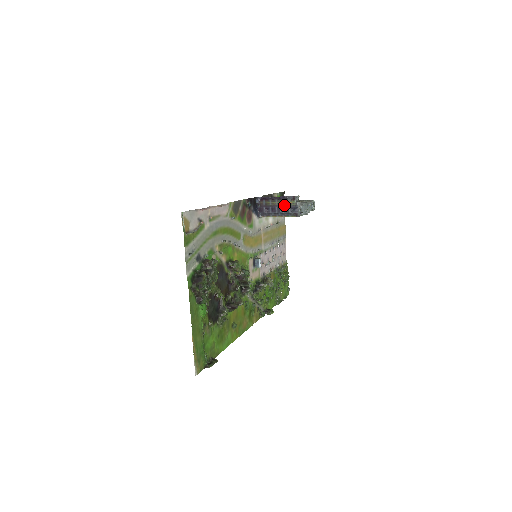
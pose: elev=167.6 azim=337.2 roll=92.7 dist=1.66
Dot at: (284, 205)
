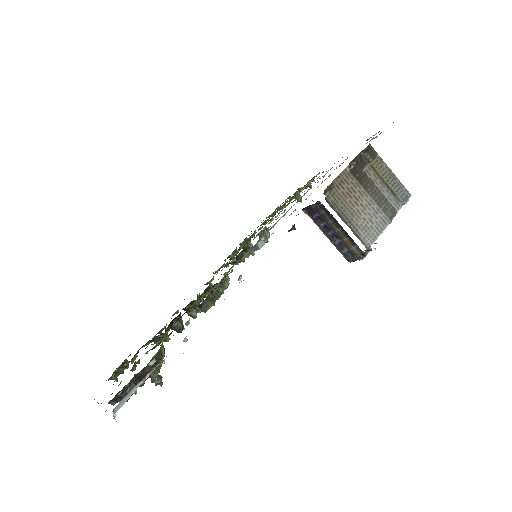
Dot at: (344, 242)
